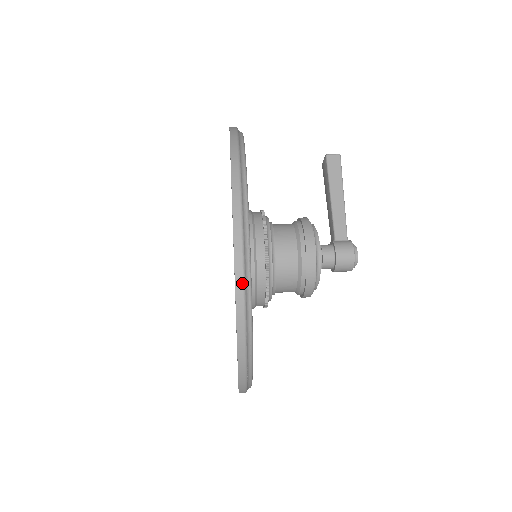
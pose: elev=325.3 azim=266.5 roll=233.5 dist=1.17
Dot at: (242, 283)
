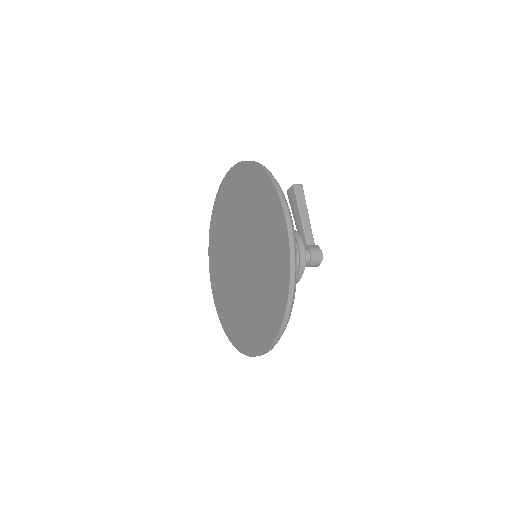
Dot at: (294, 267)
